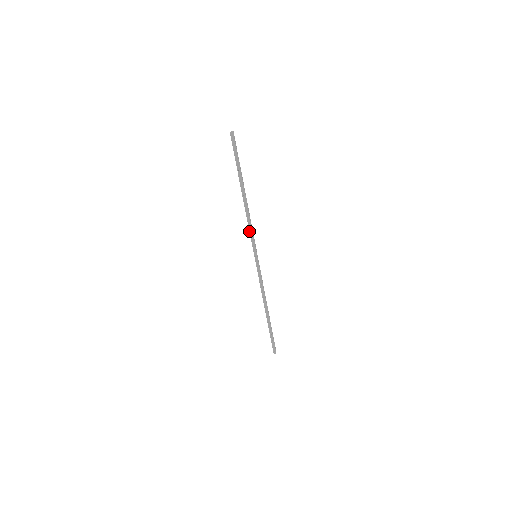
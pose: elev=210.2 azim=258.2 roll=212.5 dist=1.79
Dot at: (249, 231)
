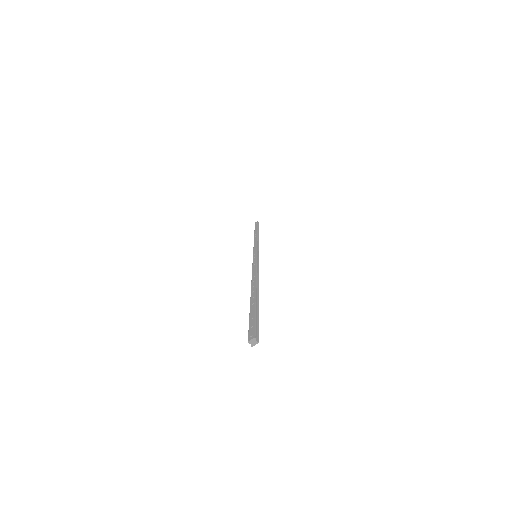
Dot at: occluded
